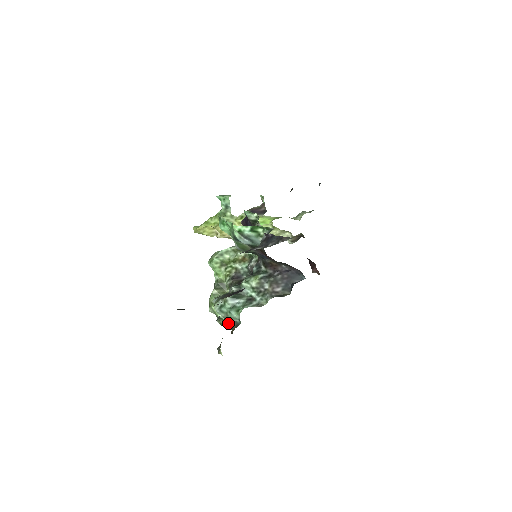
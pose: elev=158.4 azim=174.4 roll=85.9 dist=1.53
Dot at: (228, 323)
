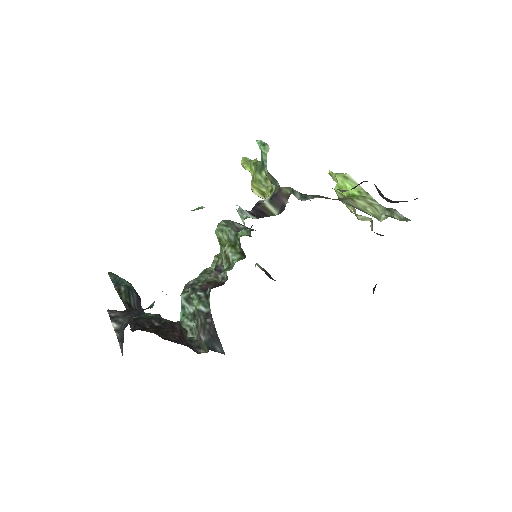
Dot at: occluded
